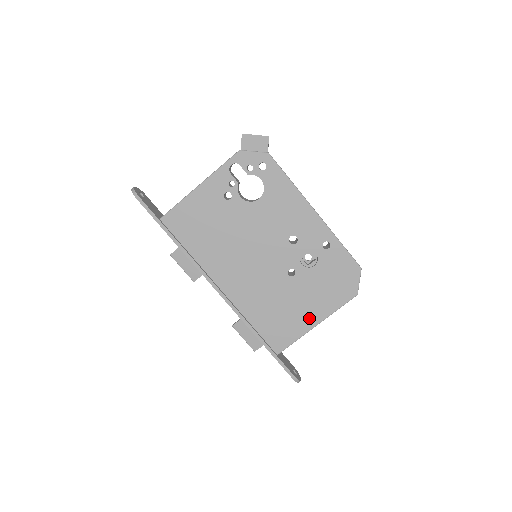
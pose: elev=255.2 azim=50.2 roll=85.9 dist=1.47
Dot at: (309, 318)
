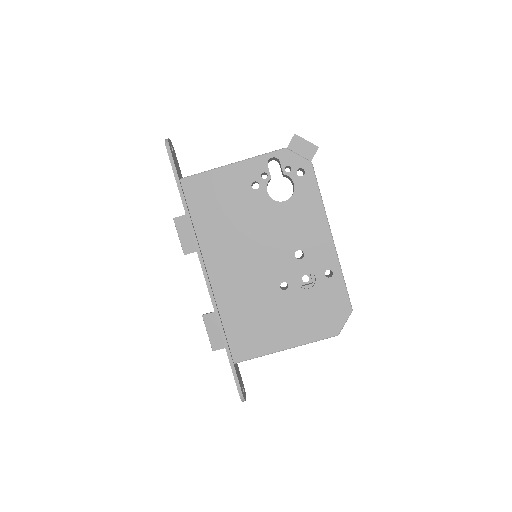
Dot at: (282, 339)
